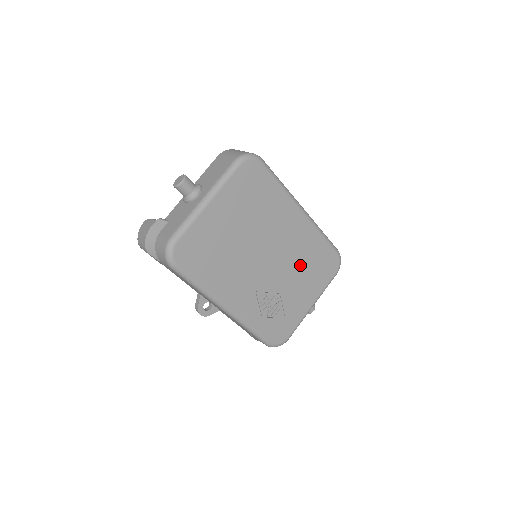
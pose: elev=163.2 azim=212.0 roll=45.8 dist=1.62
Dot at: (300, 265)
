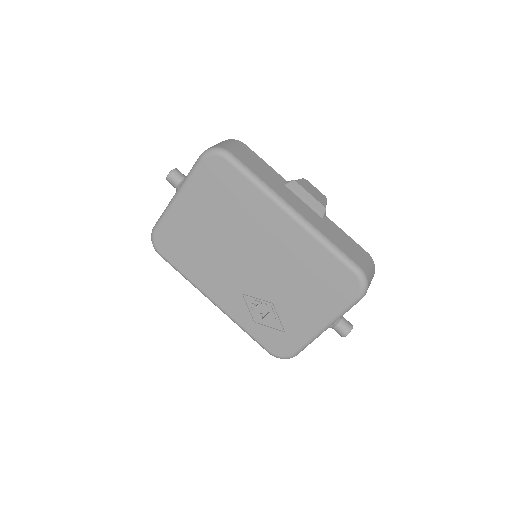
Dot at: (296, 277)
